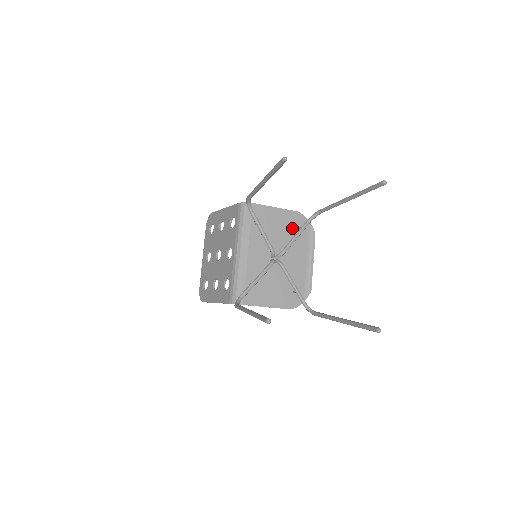
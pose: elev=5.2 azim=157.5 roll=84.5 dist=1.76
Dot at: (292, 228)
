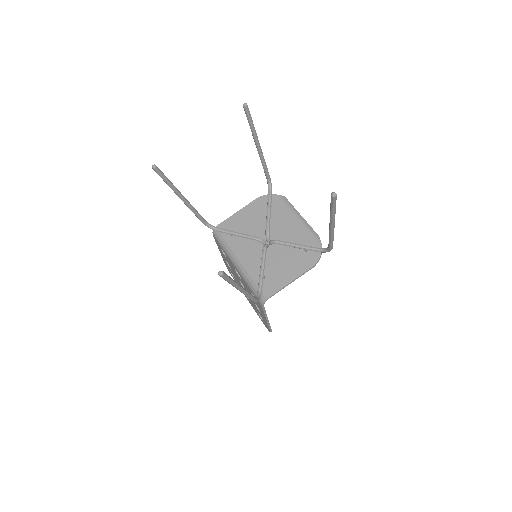
Dot at: (263, 211)
